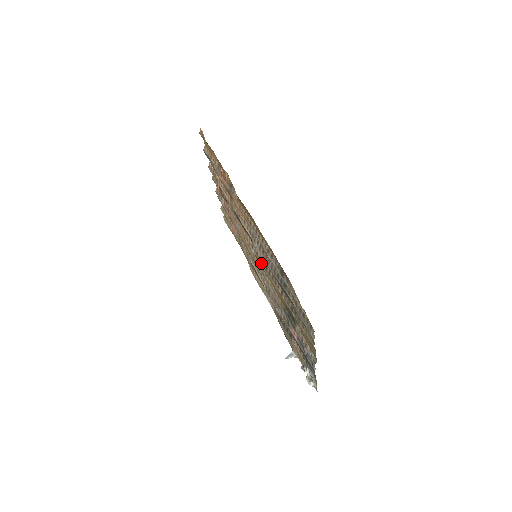
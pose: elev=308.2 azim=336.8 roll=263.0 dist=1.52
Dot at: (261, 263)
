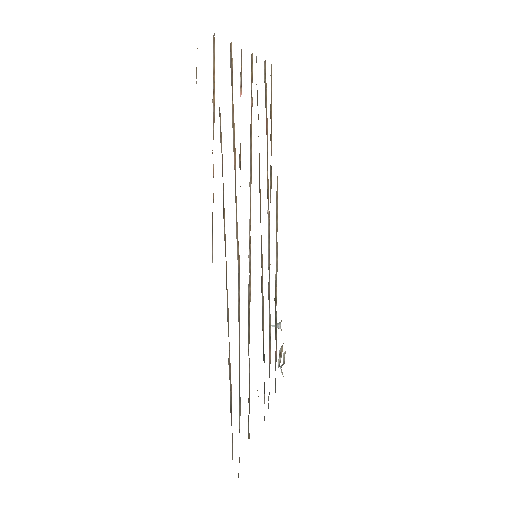
Dot at: (248, 295)
